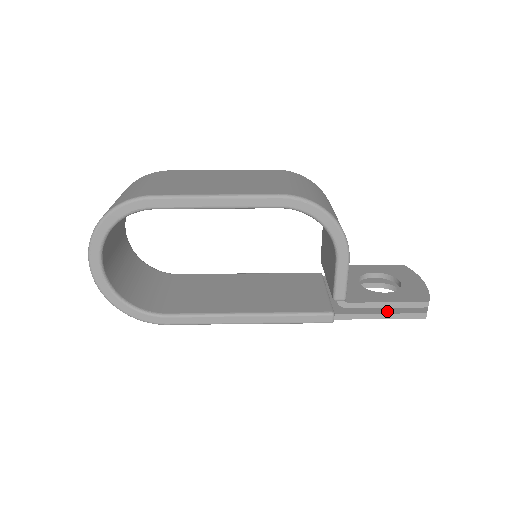
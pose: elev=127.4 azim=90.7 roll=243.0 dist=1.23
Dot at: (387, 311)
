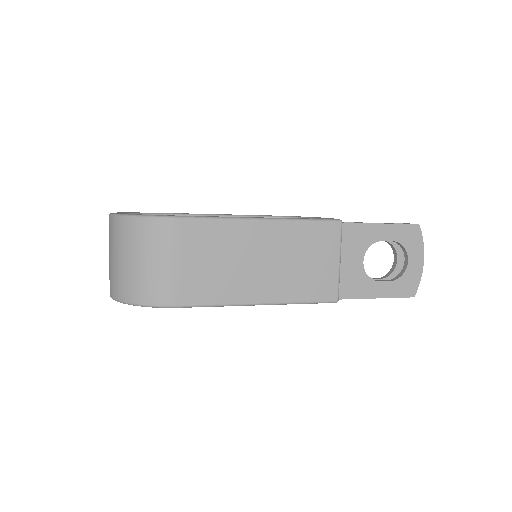
Dot at: occluded
